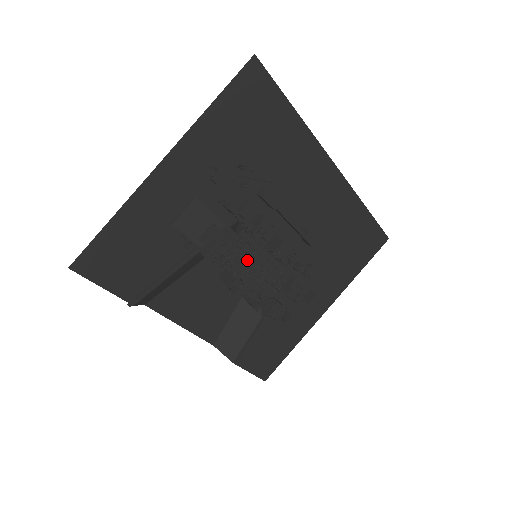
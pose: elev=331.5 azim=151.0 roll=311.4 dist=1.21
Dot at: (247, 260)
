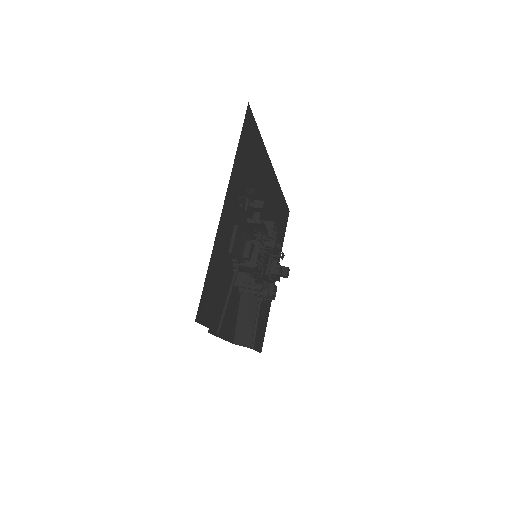
Dot at: occluded
